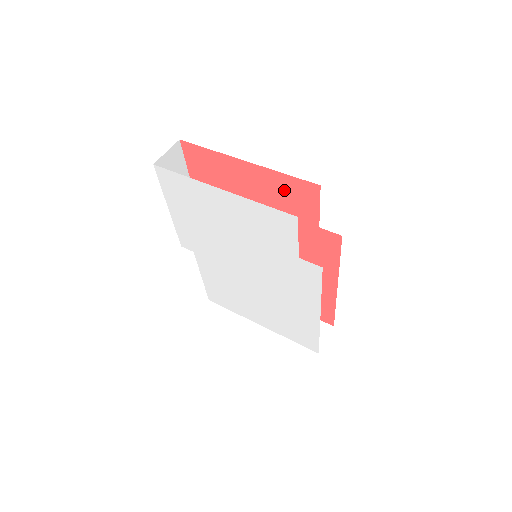
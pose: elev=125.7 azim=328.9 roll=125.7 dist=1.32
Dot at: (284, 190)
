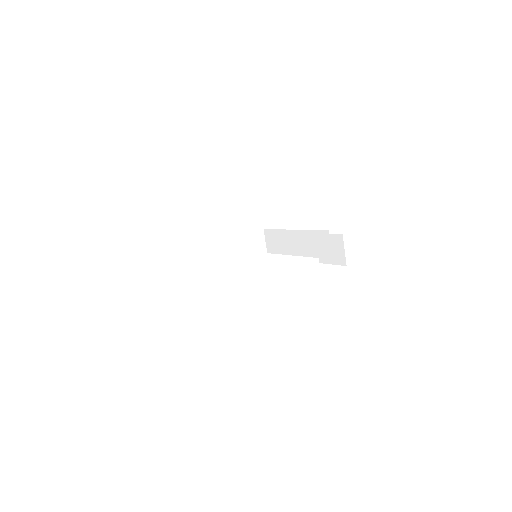
Dot at: occluded
